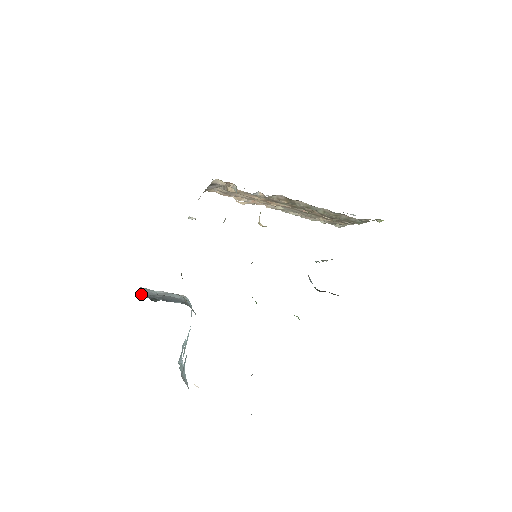
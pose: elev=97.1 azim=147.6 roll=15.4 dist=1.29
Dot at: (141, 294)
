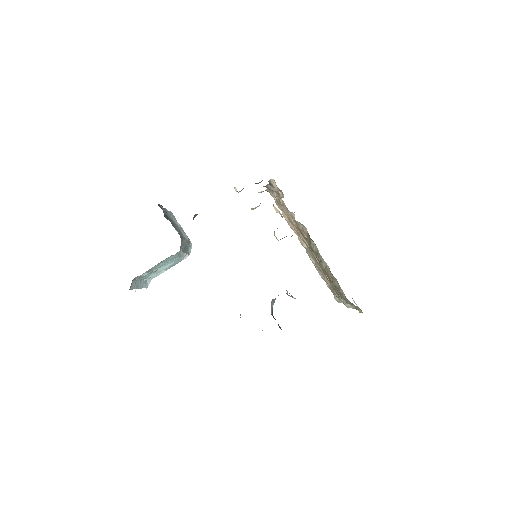
Dot at: occluded
